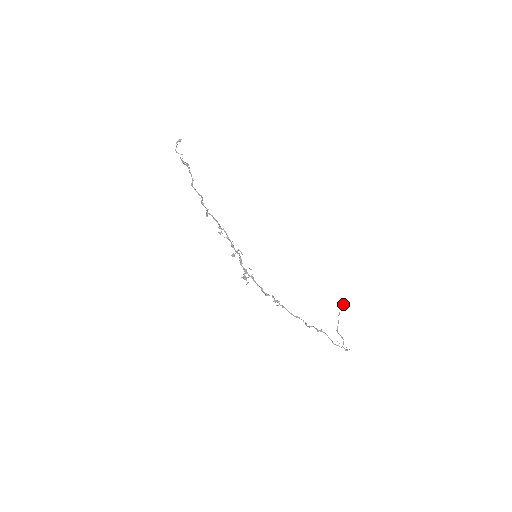
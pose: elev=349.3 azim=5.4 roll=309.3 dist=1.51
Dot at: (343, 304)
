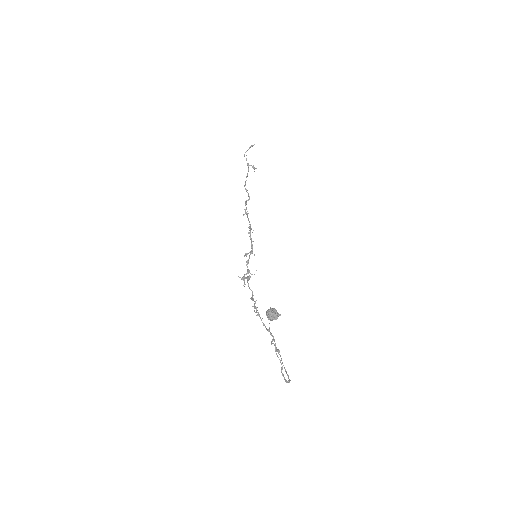
Dot at: (267, 314)
